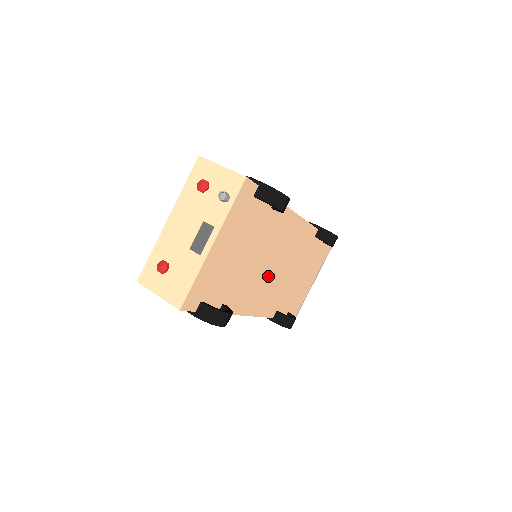
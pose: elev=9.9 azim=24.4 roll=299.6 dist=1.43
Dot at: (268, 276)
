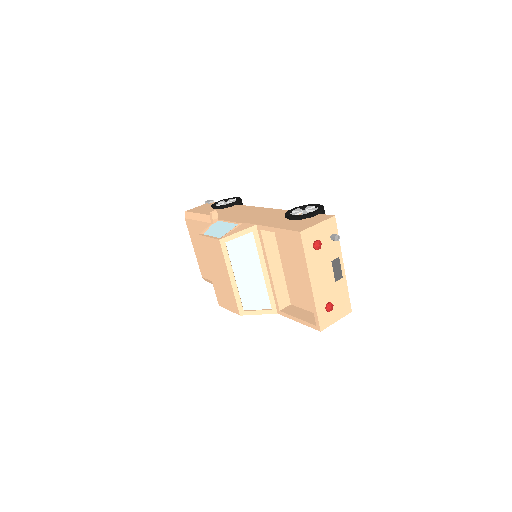
Dot at: occluded
